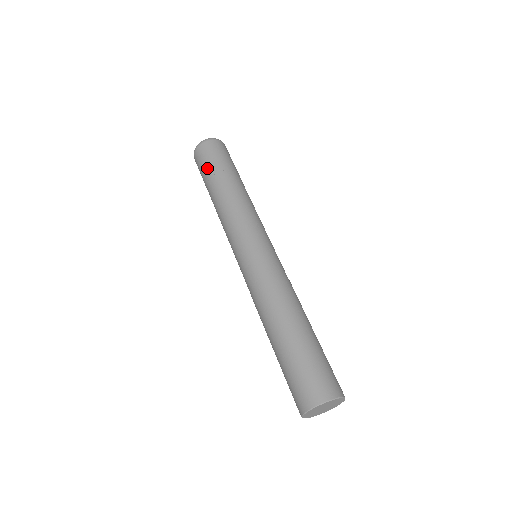
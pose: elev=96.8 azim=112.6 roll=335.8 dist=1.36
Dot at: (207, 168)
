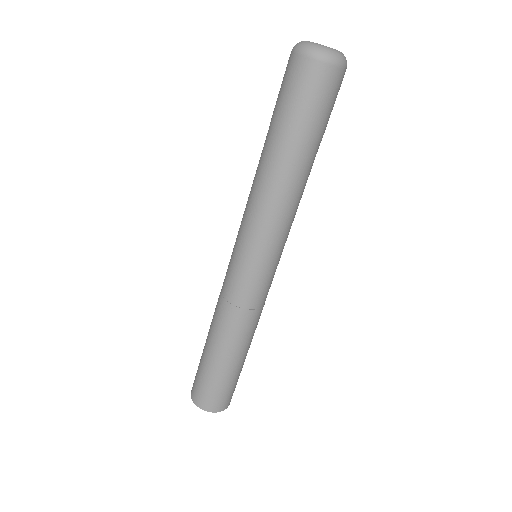
Dot at: (291, 113)
